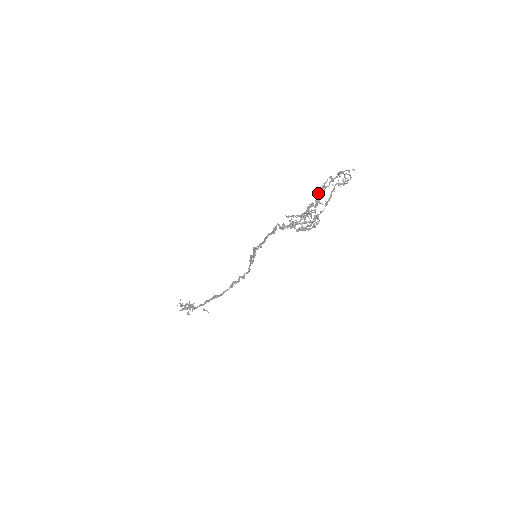
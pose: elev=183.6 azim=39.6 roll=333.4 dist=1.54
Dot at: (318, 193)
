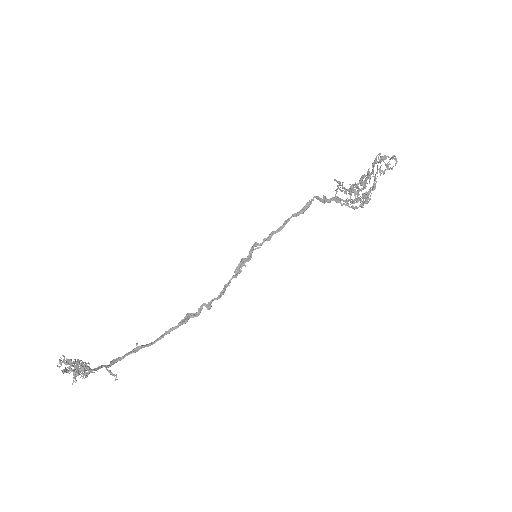
Dot at: (375, 162)
